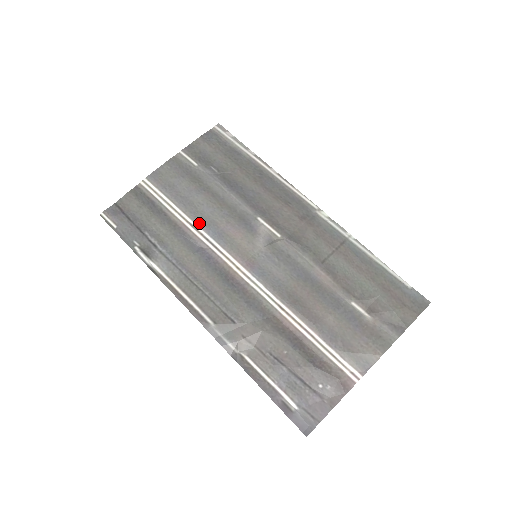
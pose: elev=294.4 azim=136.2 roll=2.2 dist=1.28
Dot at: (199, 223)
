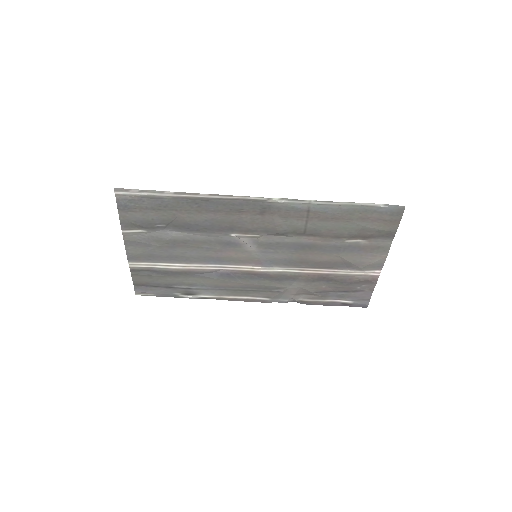
Dot at: (198, 263)
